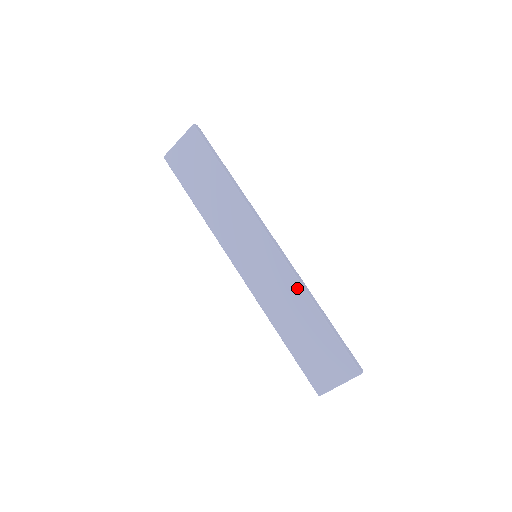
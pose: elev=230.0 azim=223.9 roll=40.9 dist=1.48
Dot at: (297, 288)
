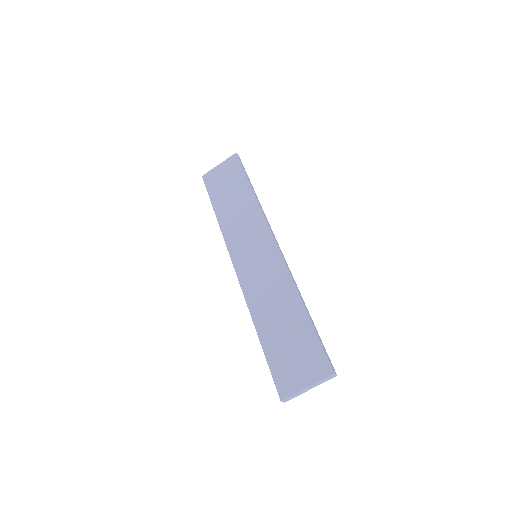
Dot at: (287, 283)
